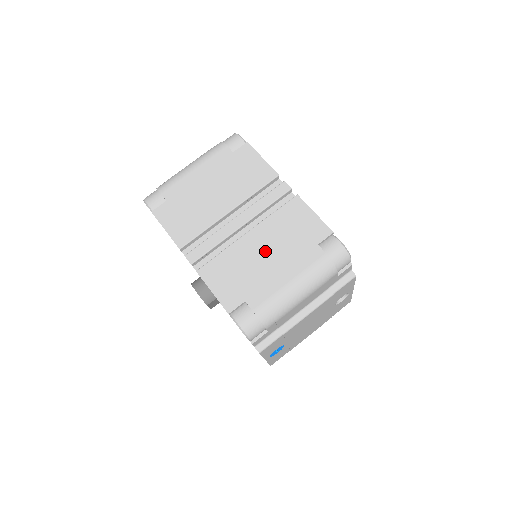
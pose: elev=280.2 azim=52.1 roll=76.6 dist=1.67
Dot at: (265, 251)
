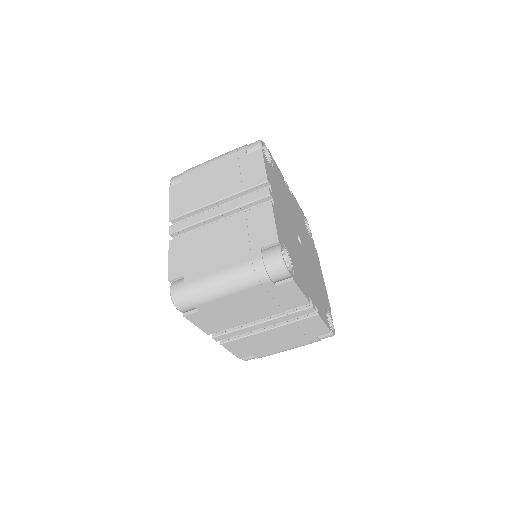
Dot at: (277, 339)
